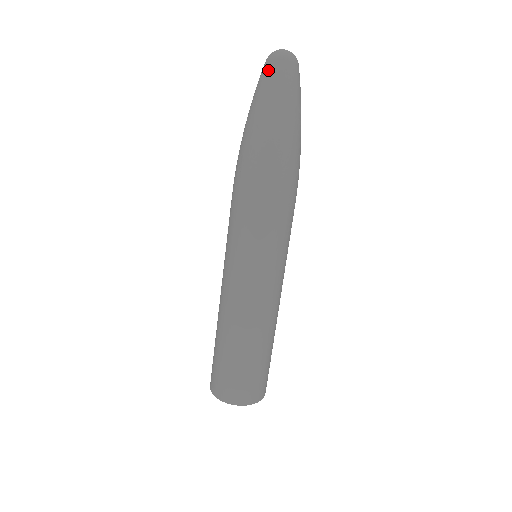
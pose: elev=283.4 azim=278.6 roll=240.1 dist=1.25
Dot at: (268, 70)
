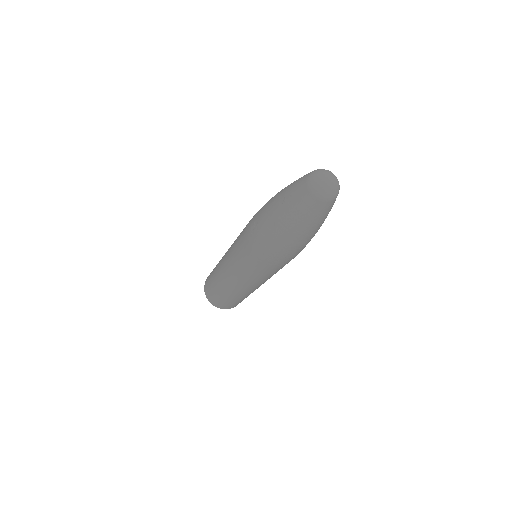
Dot at: (301, 194)
